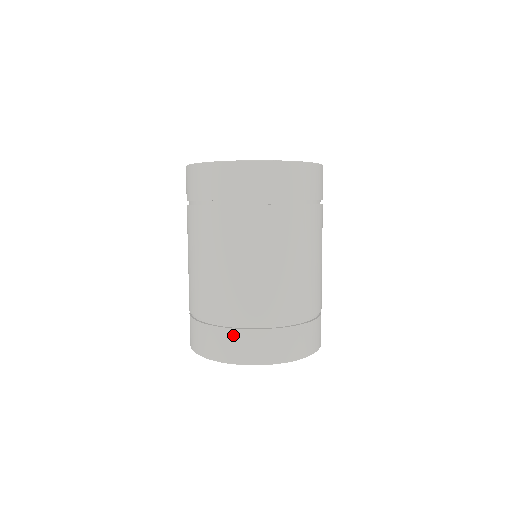
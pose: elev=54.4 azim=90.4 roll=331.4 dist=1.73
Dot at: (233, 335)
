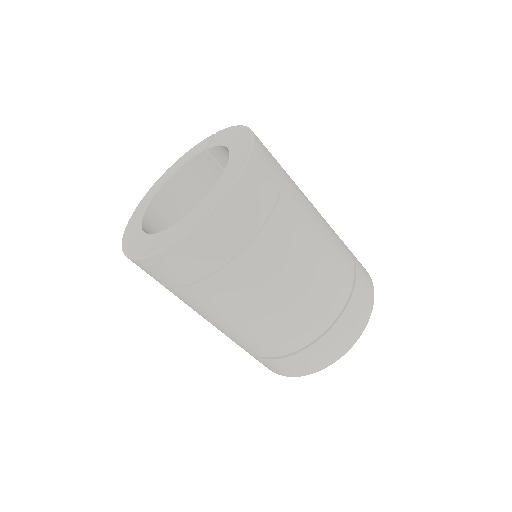
Dot at: (278, 363)
